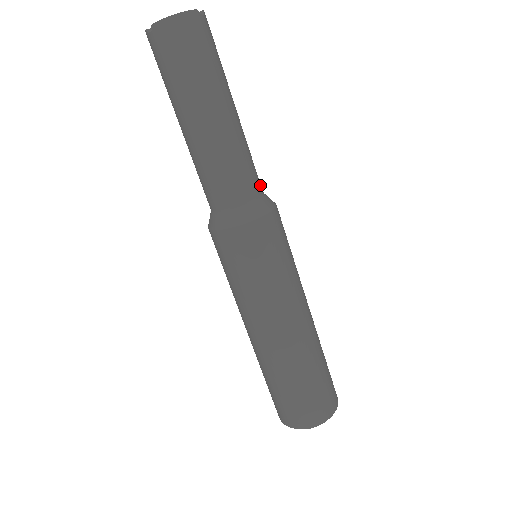
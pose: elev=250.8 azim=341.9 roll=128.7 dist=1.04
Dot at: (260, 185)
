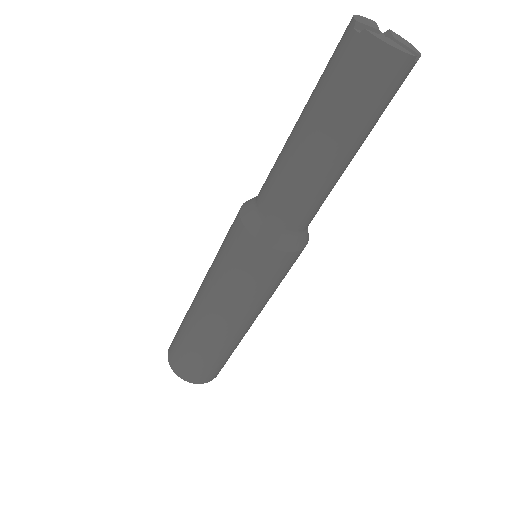
Dot at: (311, 220)
